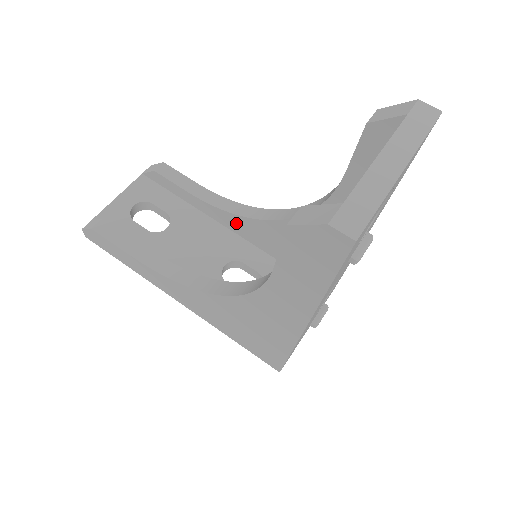
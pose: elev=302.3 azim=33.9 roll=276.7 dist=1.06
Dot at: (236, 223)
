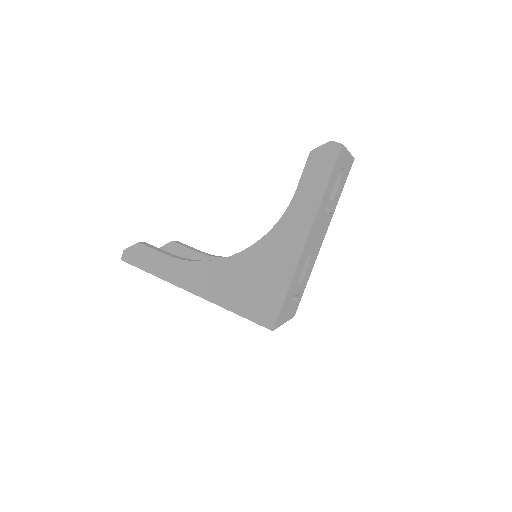
Dot at: occluded
